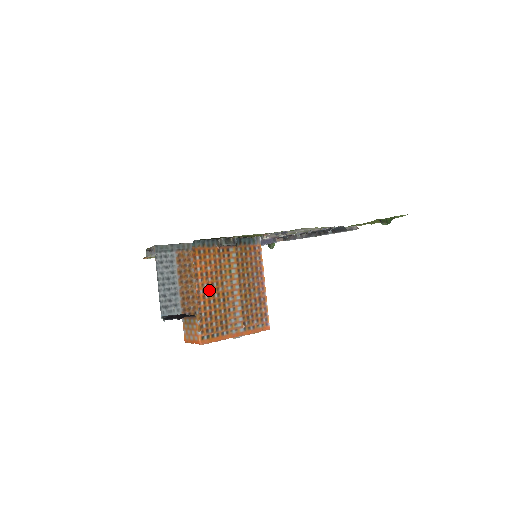
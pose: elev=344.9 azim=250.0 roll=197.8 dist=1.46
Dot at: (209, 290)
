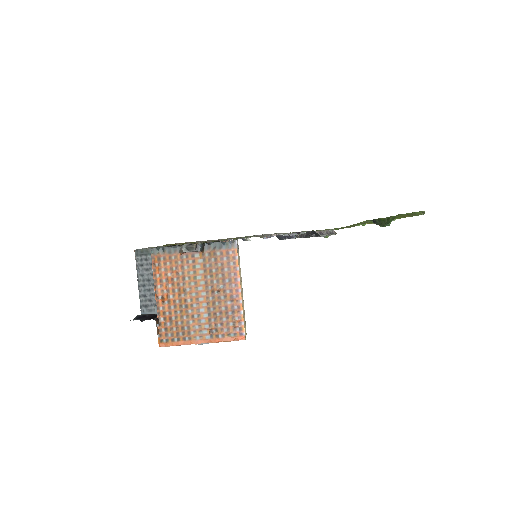
Dot at: (169, 296)
